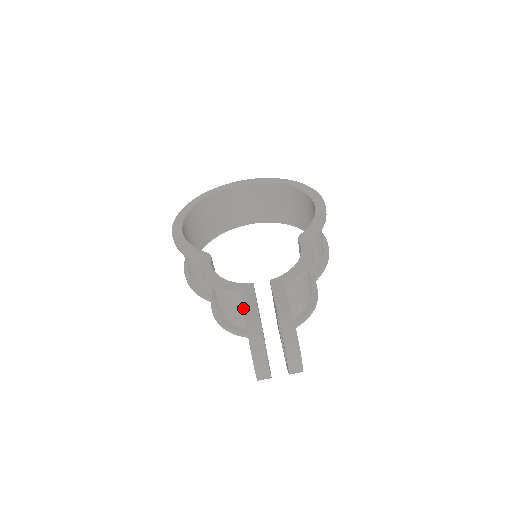
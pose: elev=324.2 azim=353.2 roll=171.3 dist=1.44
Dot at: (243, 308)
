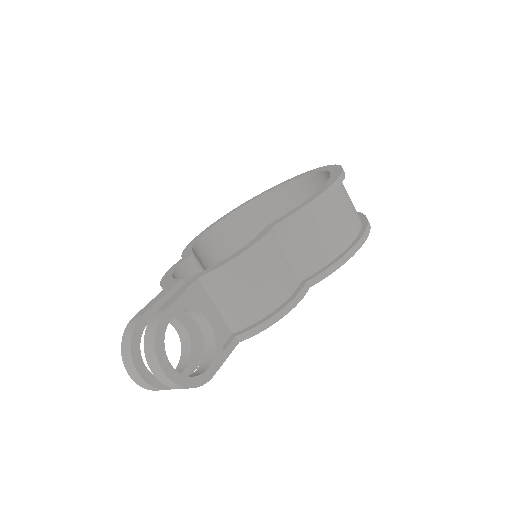
Dot at: occluded
